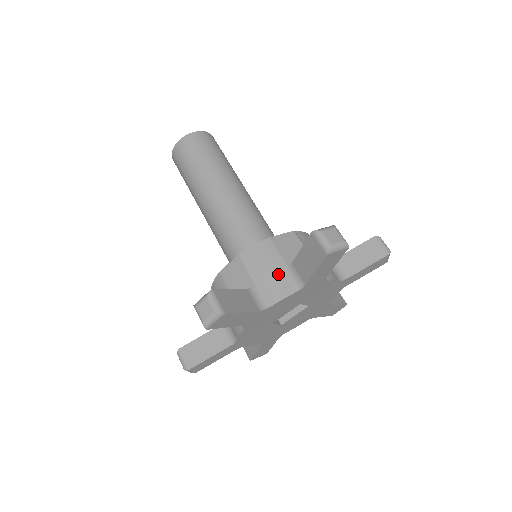
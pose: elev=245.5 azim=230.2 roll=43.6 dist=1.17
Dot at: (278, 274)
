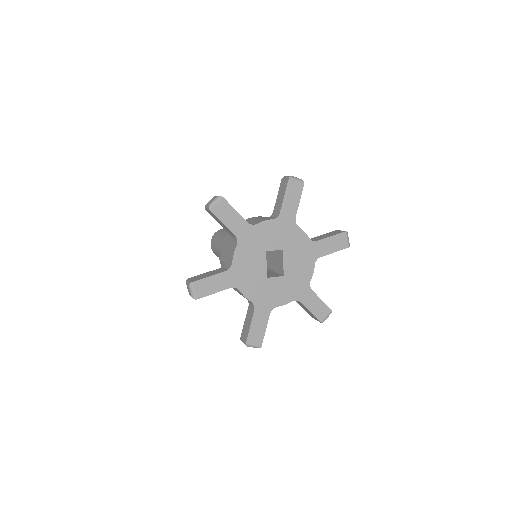
Dot at: (230, 246)
